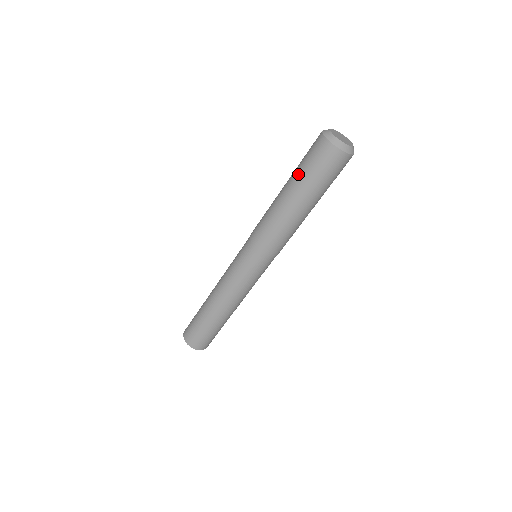
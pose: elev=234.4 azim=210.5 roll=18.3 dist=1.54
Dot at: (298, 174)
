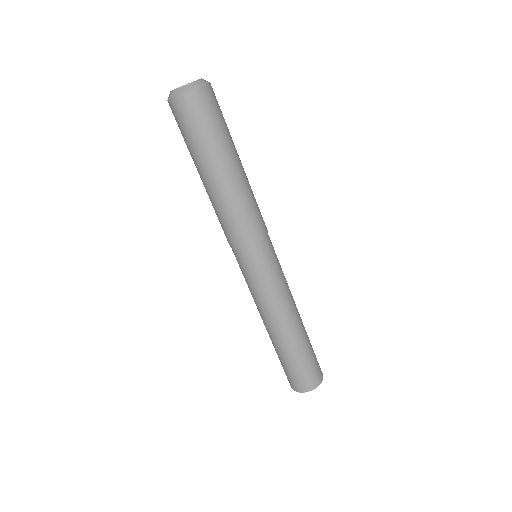
Dot at: (202, 149)
